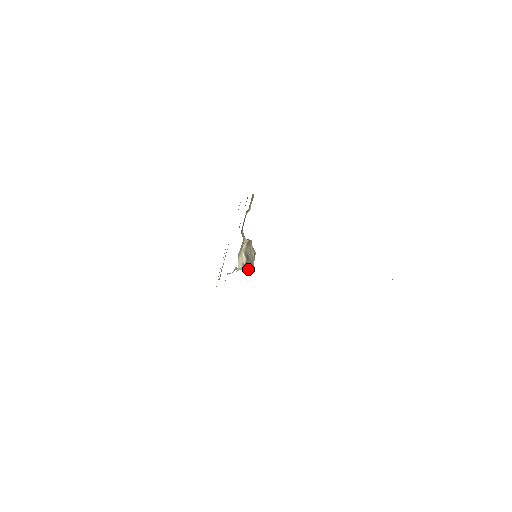
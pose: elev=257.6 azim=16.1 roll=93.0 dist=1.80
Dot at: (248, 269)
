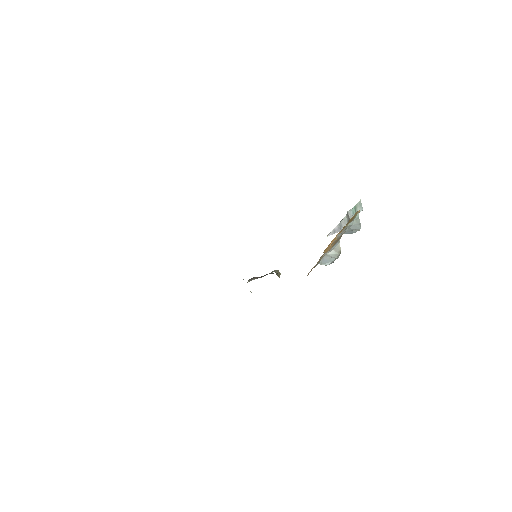
Dot at: occluded
